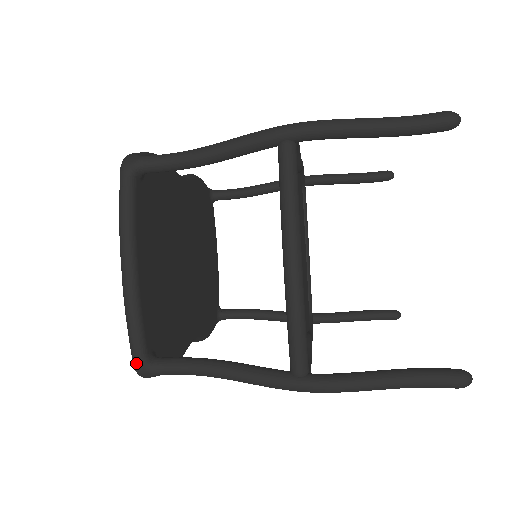
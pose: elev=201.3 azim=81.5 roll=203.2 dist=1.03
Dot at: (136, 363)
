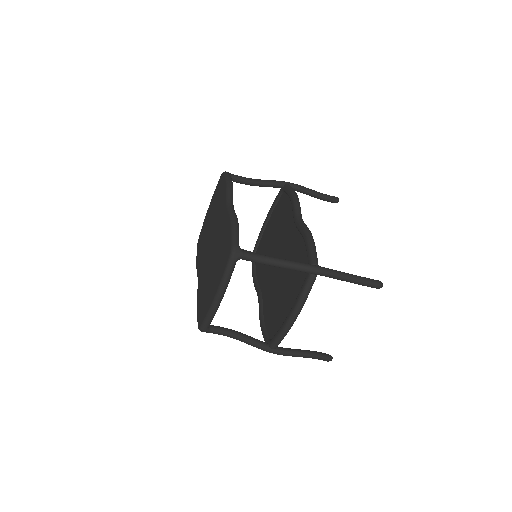
Dot at: (203, 330)
